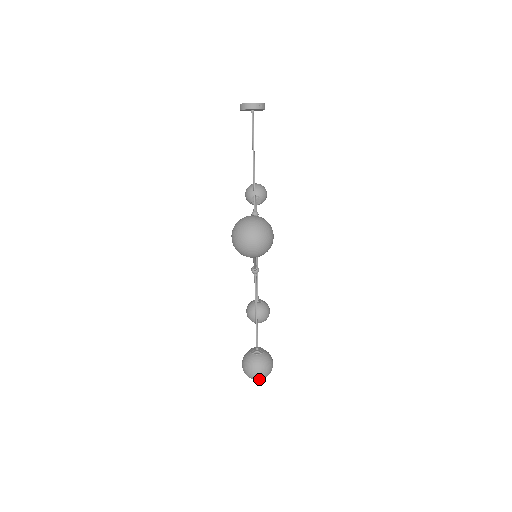
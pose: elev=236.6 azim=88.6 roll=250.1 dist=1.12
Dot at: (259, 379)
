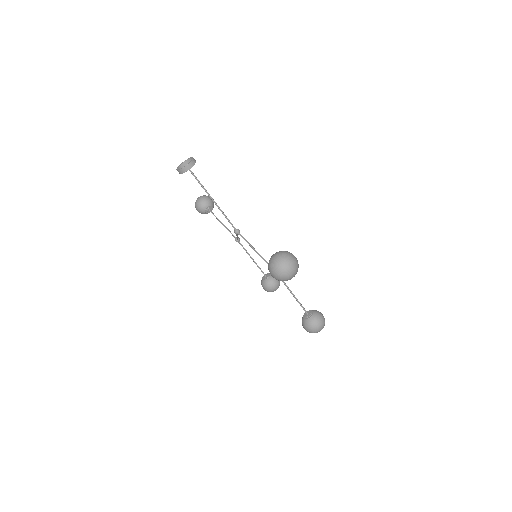
Dot at: occluded
